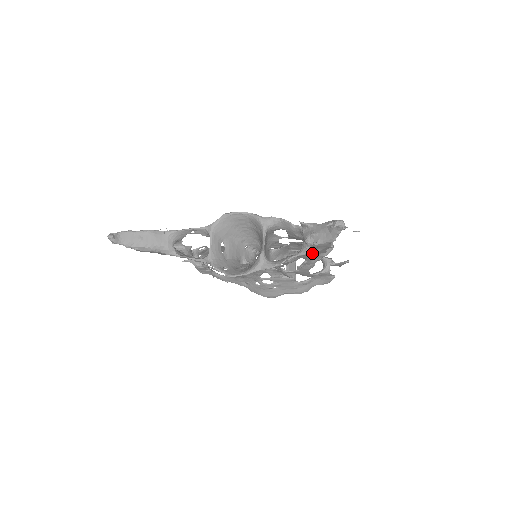
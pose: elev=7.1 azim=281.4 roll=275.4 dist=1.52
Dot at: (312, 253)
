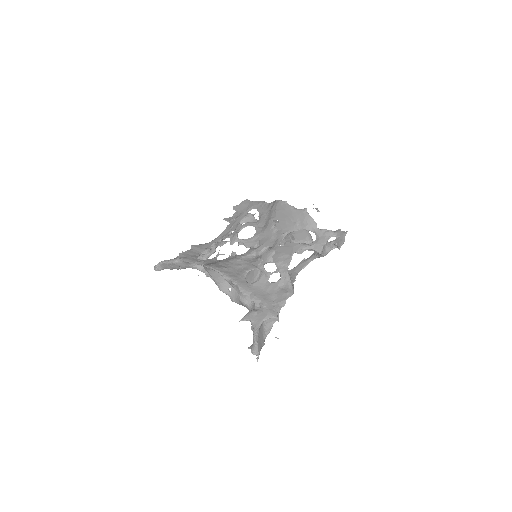
Dot at: occluded
